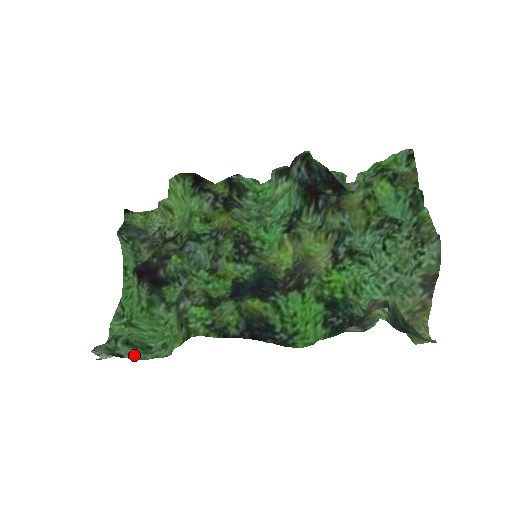
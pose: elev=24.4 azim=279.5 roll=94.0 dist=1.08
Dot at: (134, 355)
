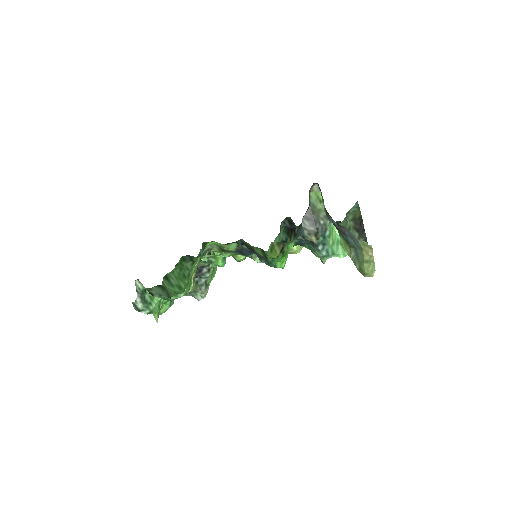
Dot at: (161, 296)
